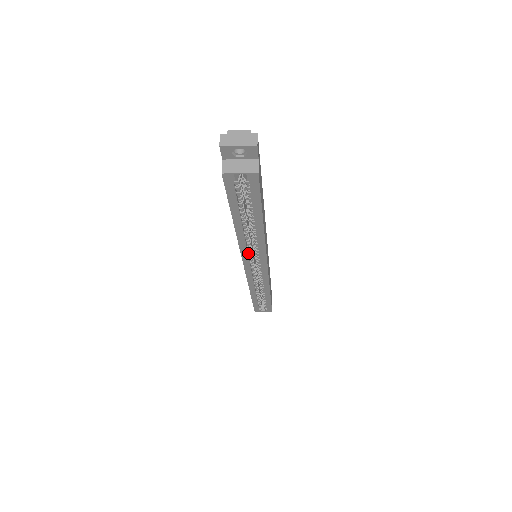
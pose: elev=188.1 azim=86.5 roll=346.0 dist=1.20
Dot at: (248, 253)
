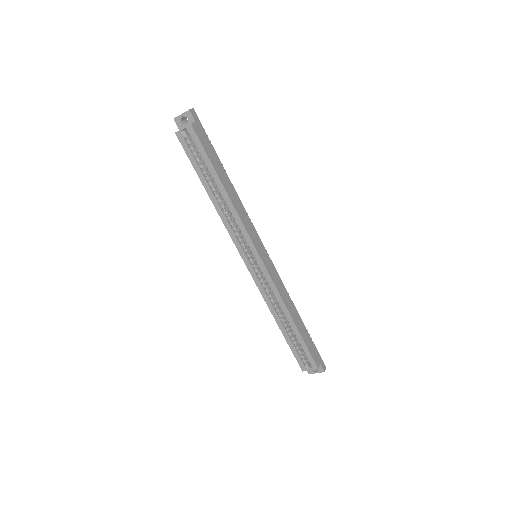
Dot at: (238, 239)
